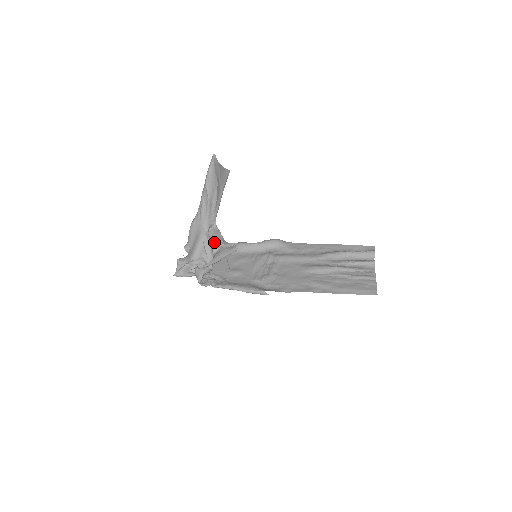
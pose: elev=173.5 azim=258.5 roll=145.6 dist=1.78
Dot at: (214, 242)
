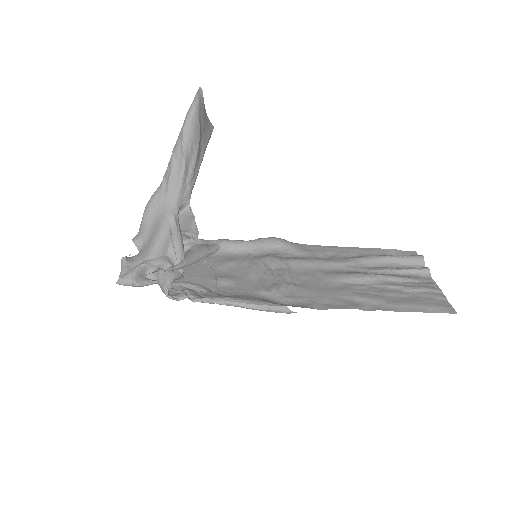
Dot at: (182, 236)
